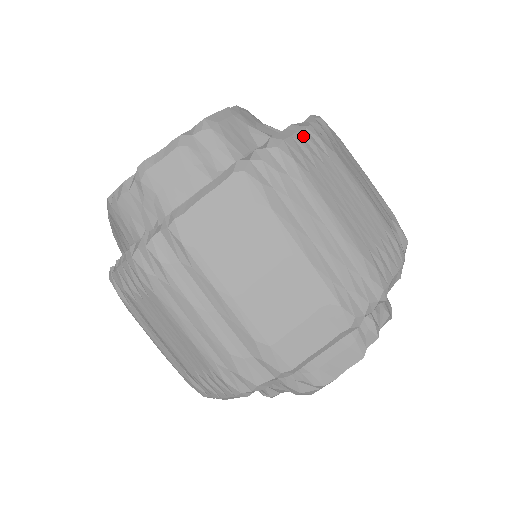
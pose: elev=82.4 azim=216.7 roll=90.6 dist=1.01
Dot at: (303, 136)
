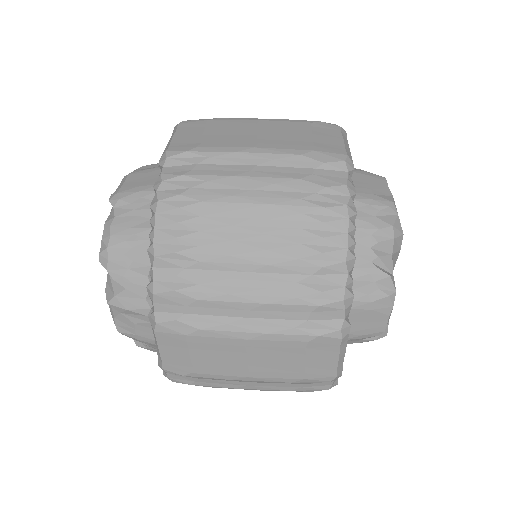
Dot at: occluded
